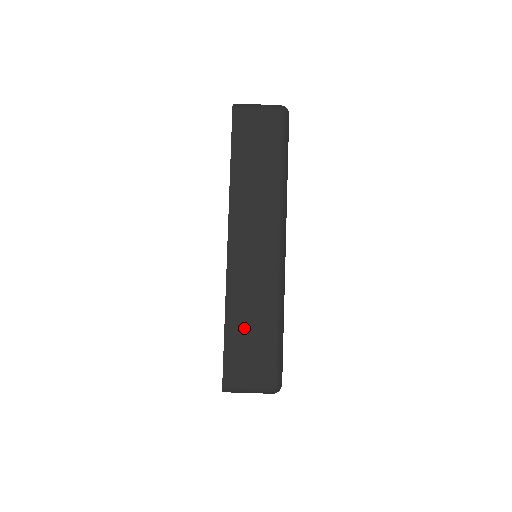
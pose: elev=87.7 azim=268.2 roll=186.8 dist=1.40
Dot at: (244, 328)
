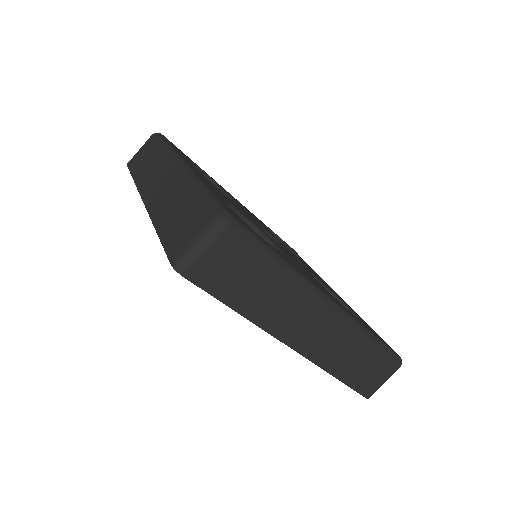
Dot at: (172, 219)
